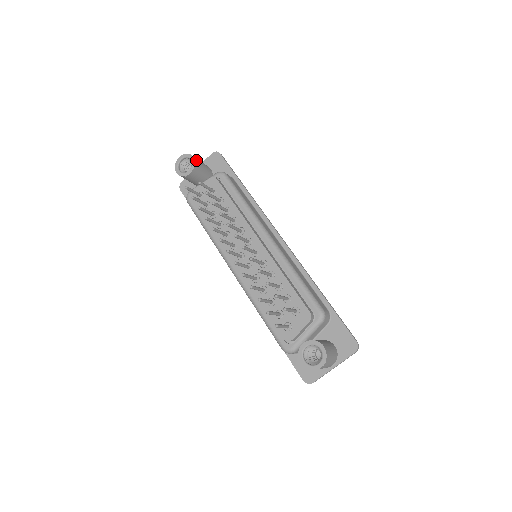
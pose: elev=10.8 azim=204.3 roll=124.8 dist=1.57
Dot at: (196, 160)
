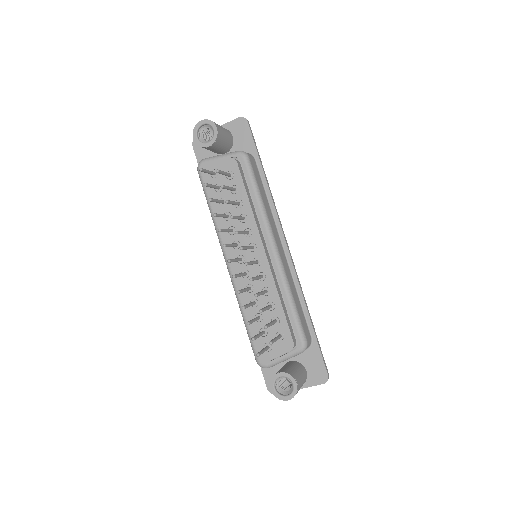
Dot at: (219, 131)
